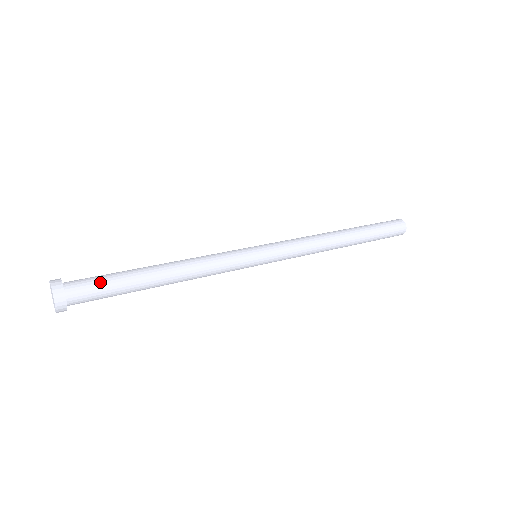
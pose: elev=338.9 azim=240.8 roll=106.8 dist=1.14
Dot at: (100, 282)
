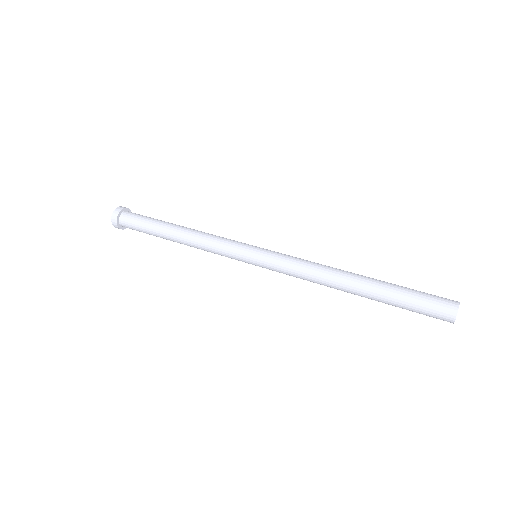
Dot at: (138, 222)
